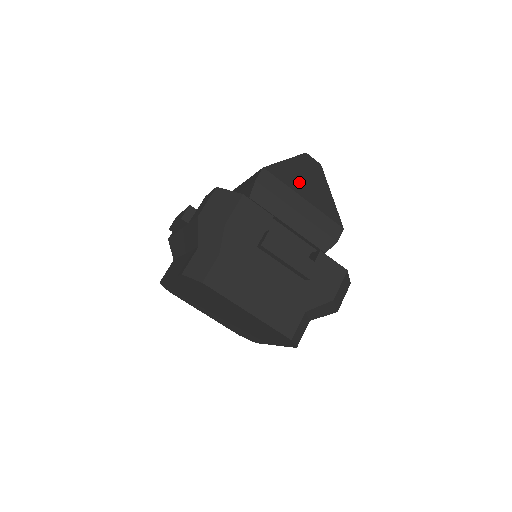
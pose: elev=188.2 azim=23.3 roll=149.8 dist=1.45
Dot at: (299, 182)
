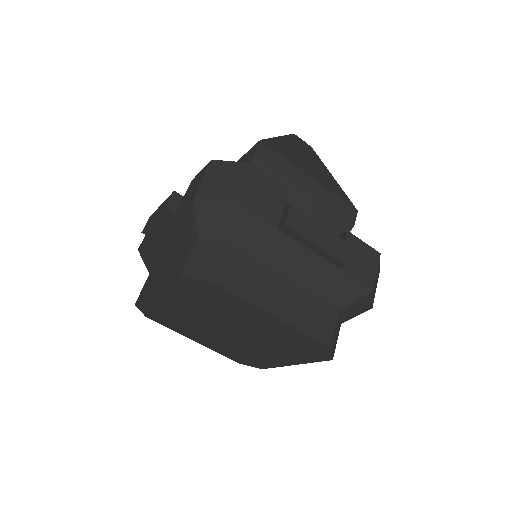
Dot at: (299, 160)
